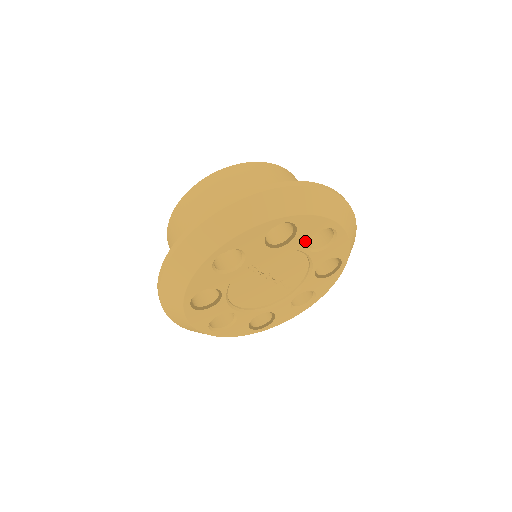
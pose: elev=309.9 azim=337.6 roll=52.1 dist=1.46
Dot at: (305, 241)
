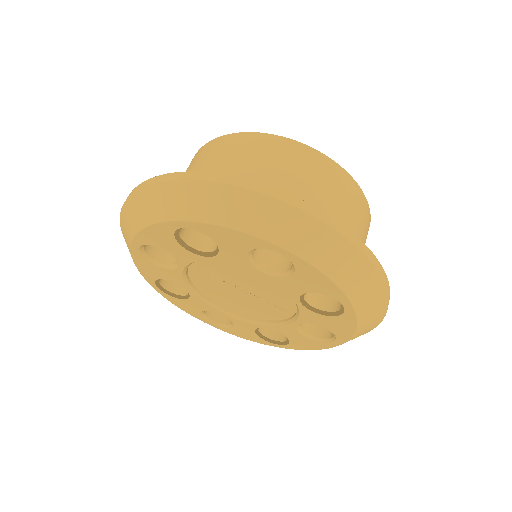
Dot at: (242, 258)
